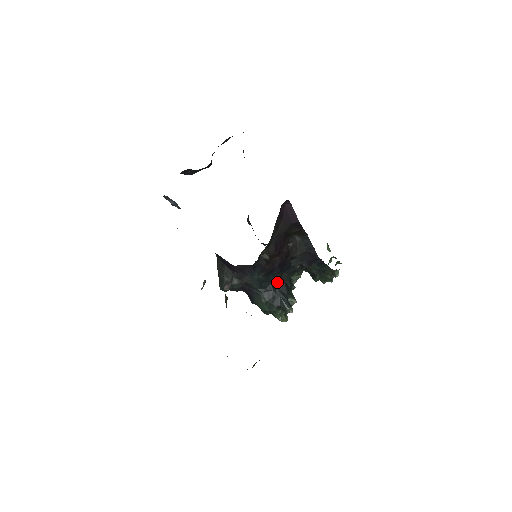
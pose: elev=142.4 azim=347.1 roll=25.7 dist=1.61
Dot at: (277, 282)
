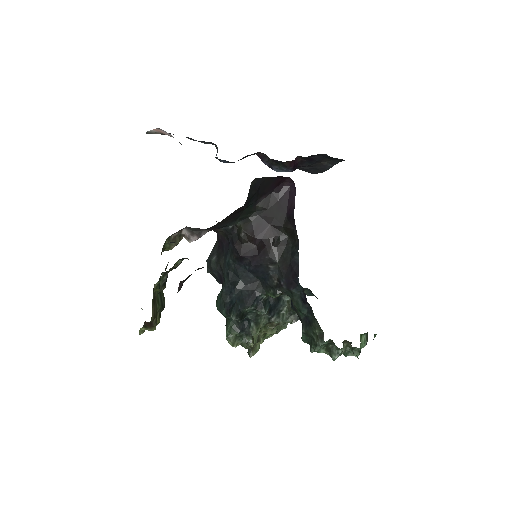
Dot at: (247, 285)
